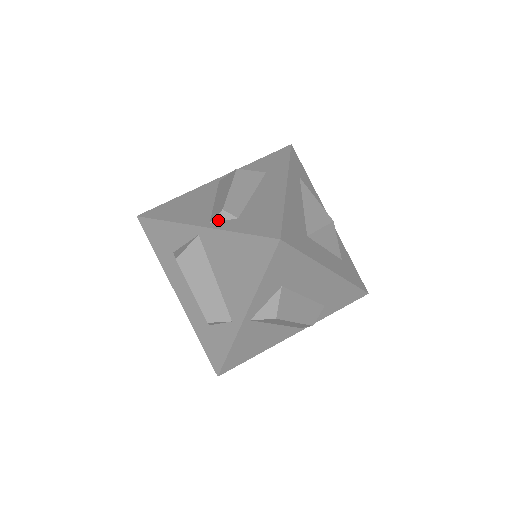
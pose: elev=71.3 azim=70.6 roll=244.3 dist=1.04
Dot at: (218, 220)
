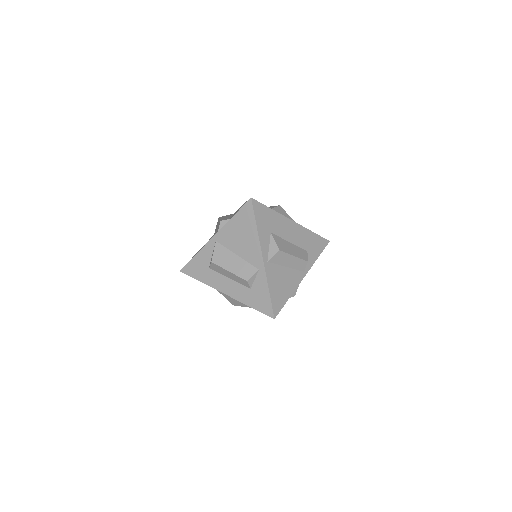
Dot at: (221, 227)
